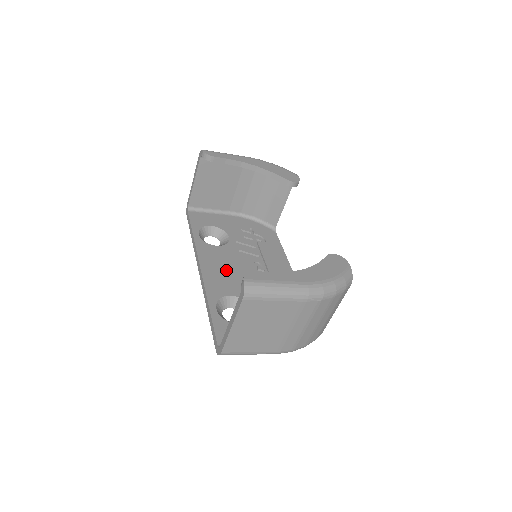
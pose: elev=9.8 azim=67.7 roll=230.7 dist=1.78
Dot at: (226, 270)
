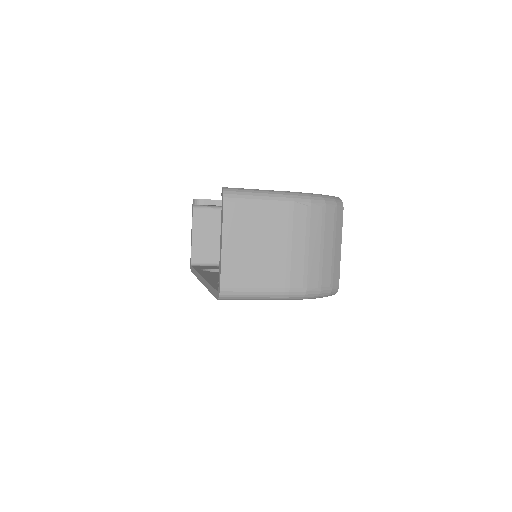
Dot at: occluded
